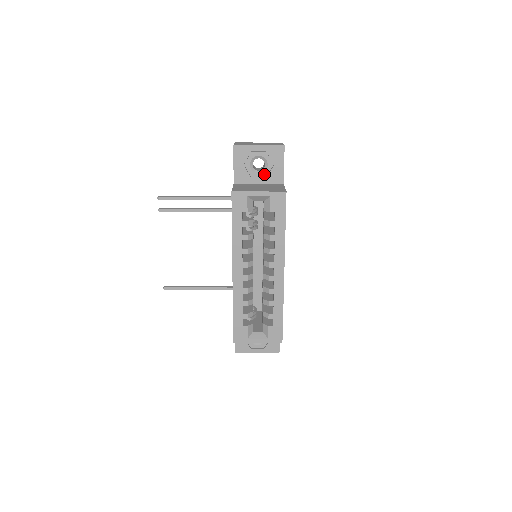
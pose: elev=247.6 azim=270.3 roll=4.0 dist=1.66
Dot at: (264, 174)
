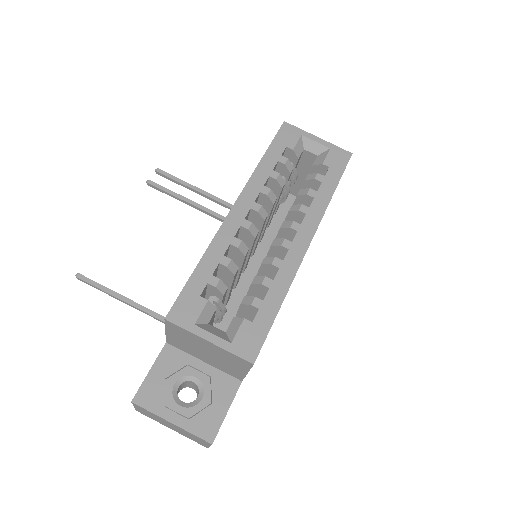
Dot at: occluded
